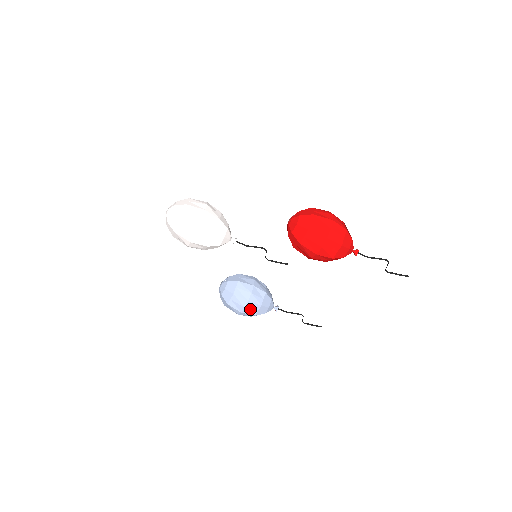
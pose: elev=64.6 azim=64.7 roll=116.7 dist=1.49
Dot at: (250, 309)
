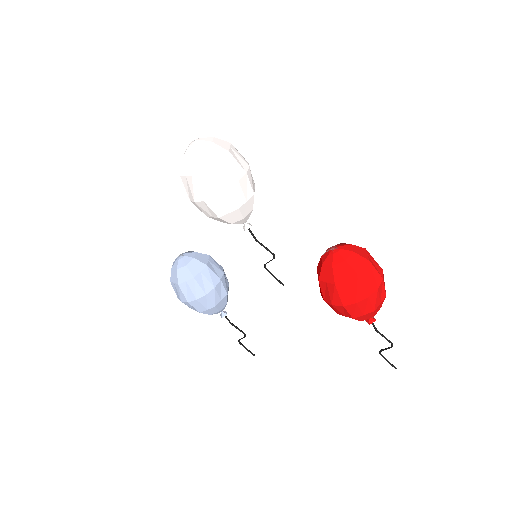
Dot at: (201, 304)
